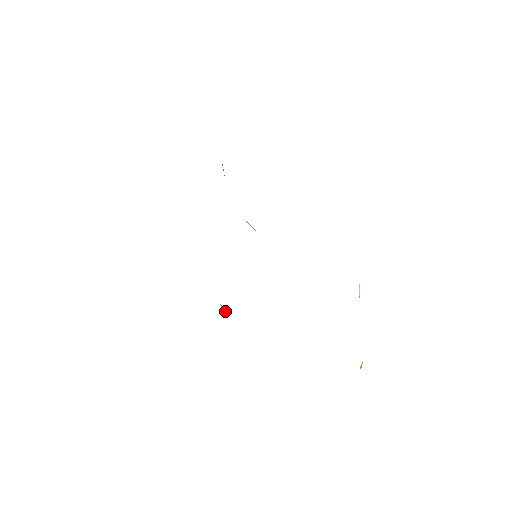
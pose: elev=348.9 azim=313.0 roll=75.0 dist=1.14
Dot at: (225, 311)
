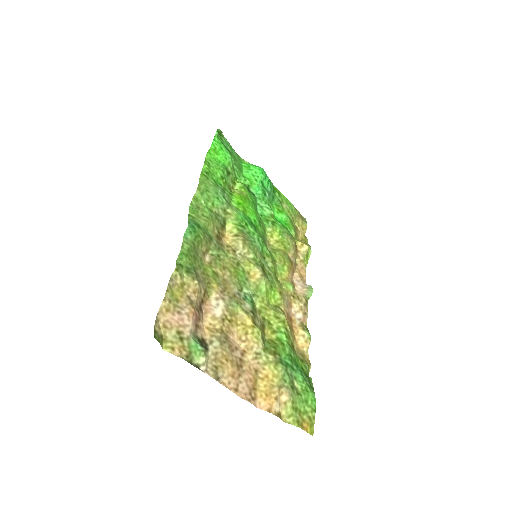
Dot at: (305, 254)
